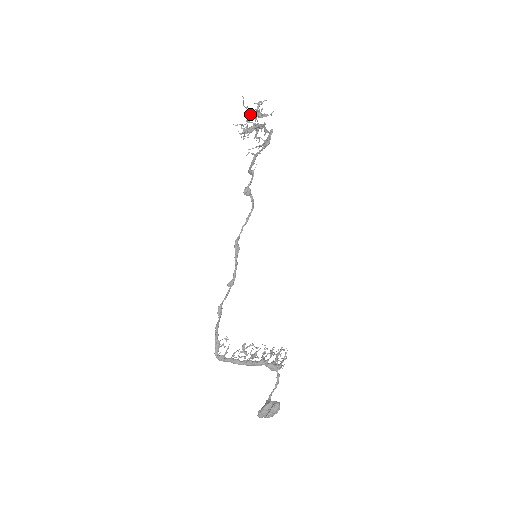
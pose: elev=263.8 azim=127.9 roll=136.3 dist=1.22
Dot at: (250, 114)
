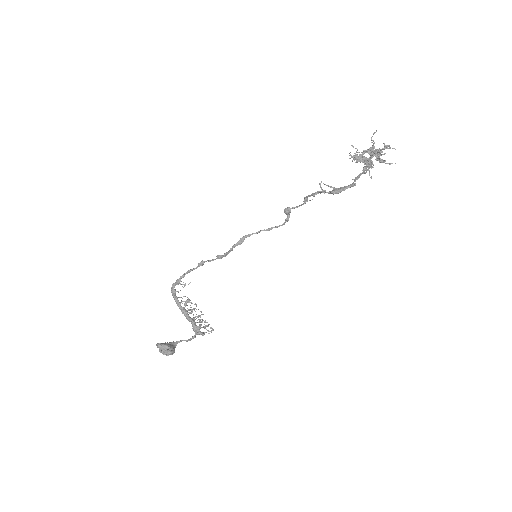
Dot at: (371, 148)
